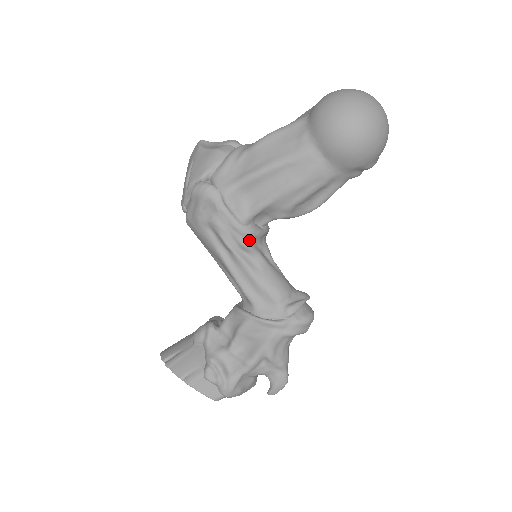
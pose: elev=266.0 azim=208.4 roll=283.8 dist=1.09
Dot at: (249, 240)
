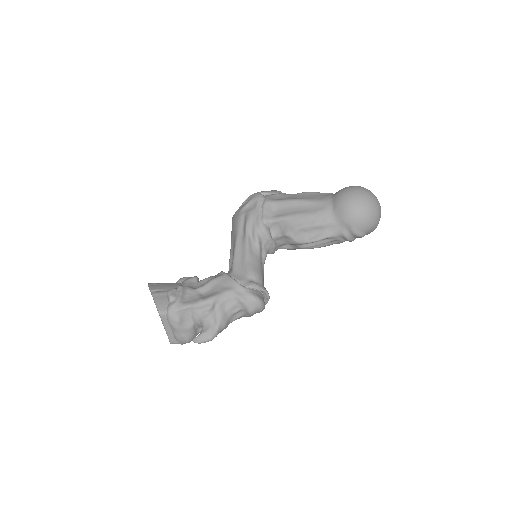
Dot at: (260, 234)
